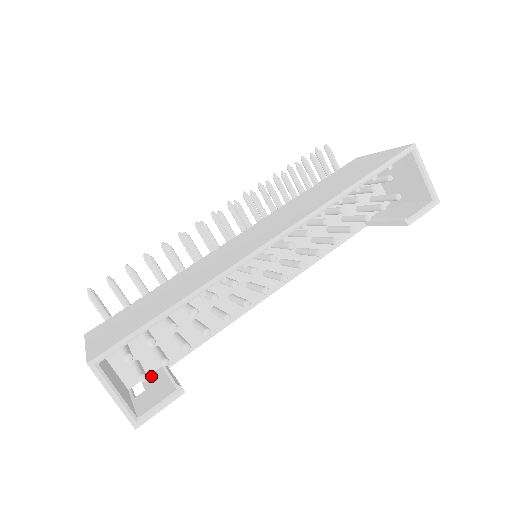
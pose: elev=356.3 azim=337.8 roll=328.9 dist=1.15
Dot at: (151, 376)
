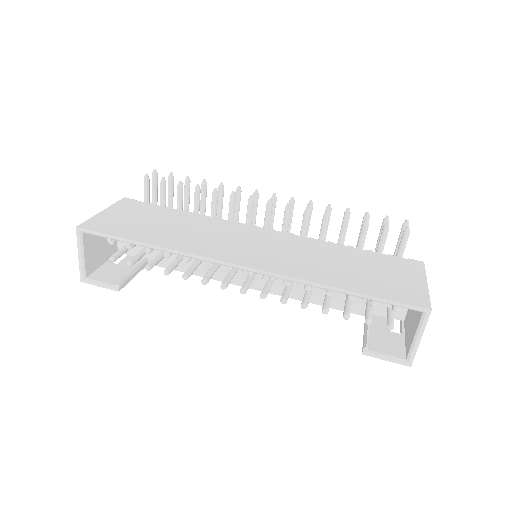
Dot at: occluded
